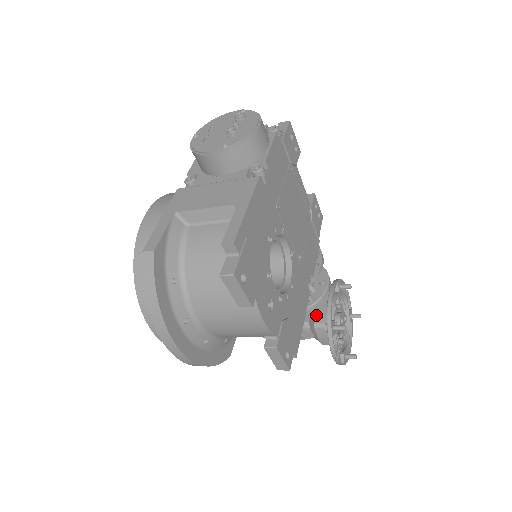
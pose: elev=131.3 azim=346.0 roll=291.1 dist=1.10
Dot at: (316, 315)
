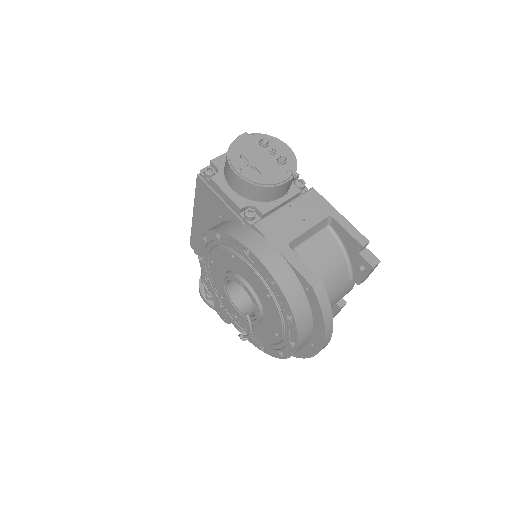
Dot at: occluded
